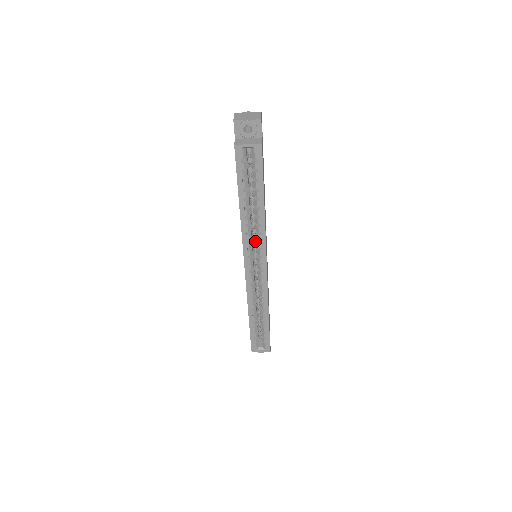
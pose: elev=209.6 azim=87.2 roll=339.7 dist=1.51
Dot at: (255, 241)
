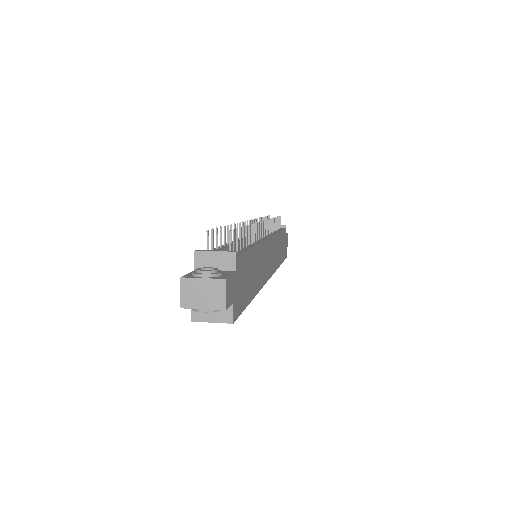
Dot at: occluded
